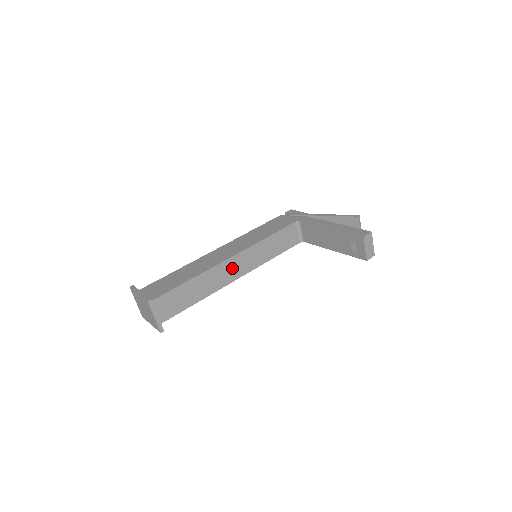
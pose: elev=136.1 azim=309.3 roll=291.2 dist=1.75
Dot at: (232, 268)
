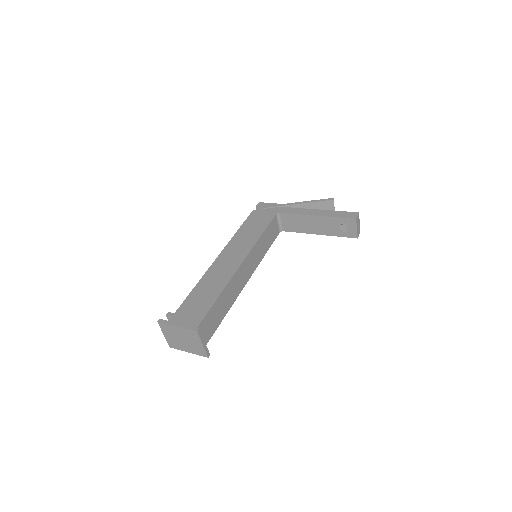
Dot at: (243, 274)
